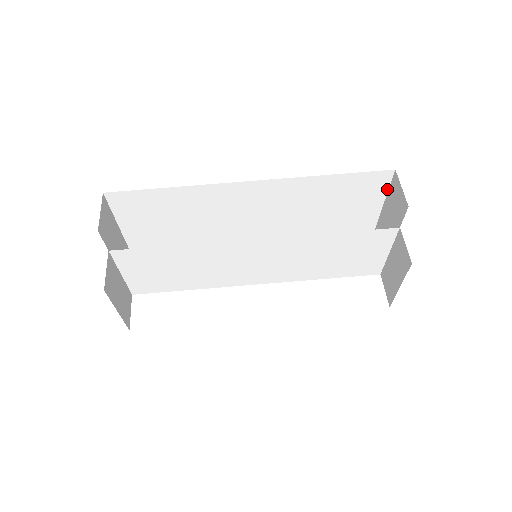
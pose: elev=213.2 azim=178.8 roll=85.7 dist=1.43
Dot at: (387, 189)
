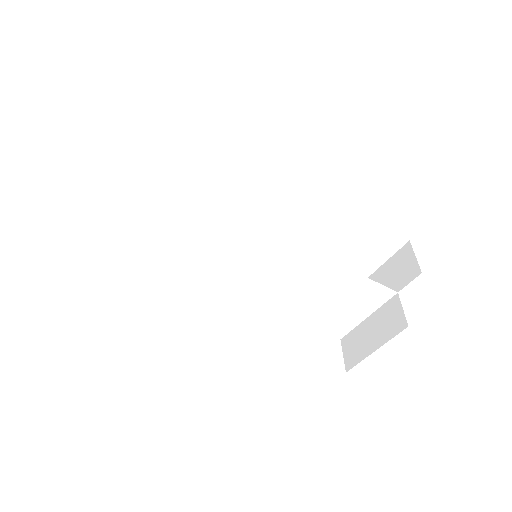
Dot at: (389, 257)
